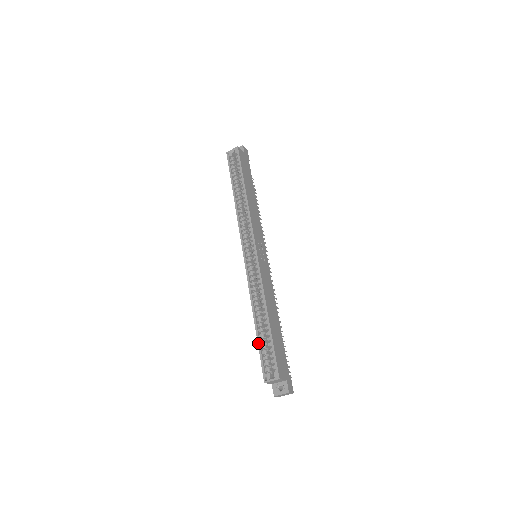
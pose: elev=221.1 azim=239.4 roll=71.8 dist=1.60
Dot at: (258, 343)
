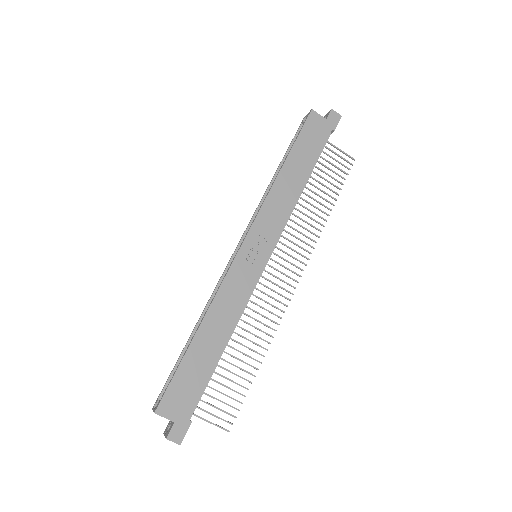
Dot at: (177, 360)
